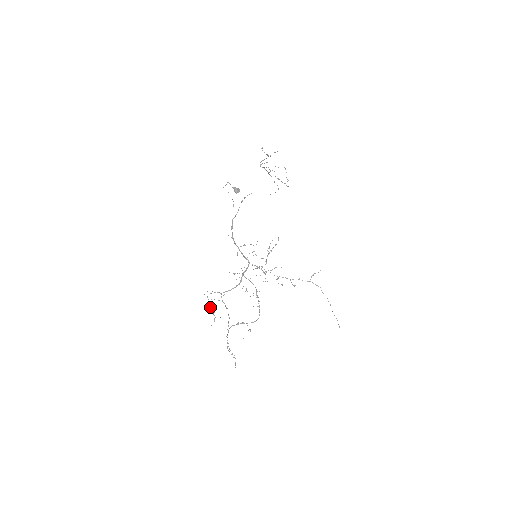
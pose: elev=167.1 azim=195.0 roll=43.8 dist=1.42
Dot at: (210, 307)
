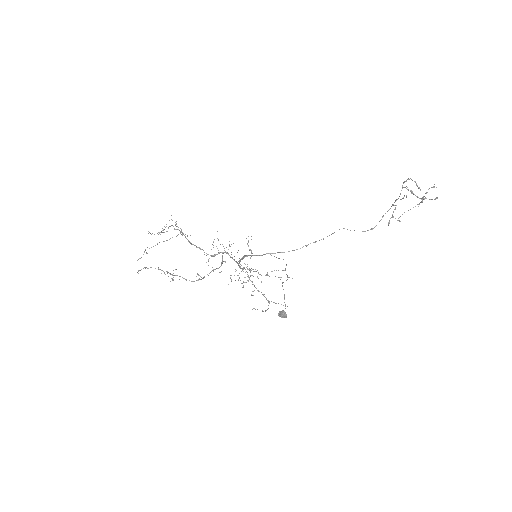
Dot at: (165, 227)
